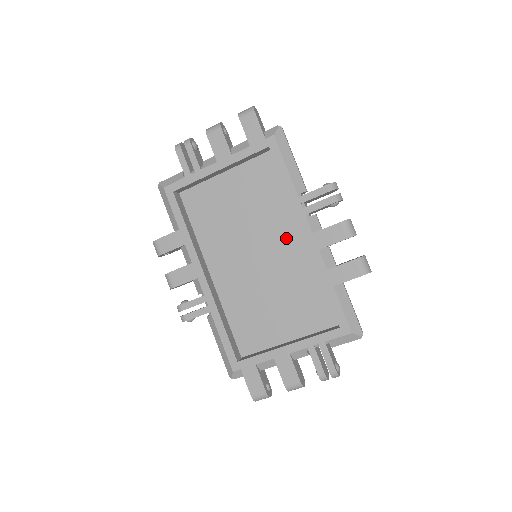
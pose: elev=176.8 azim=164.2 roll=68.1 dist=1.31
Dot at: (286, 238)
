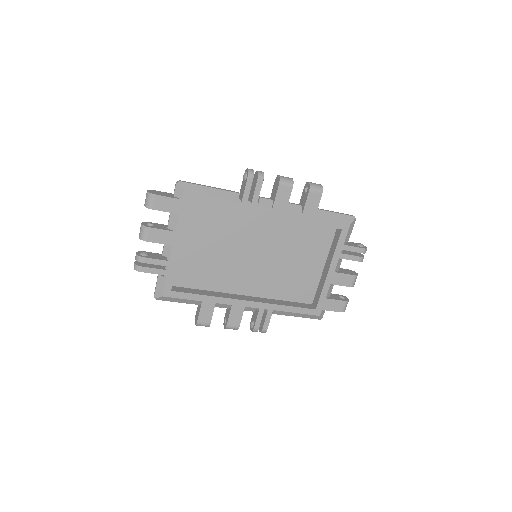
Dot at: (258, 227)
